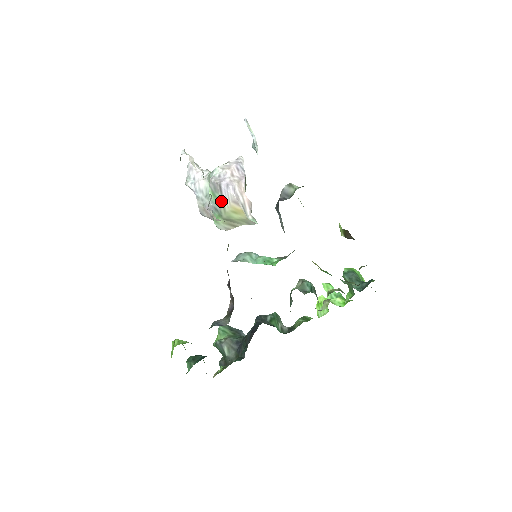
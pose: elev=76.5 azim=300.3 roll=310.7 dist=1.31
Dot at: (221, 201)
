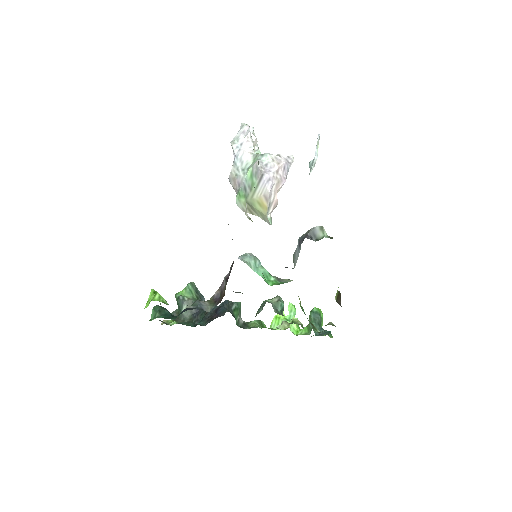
Dot at: (255, 187)
